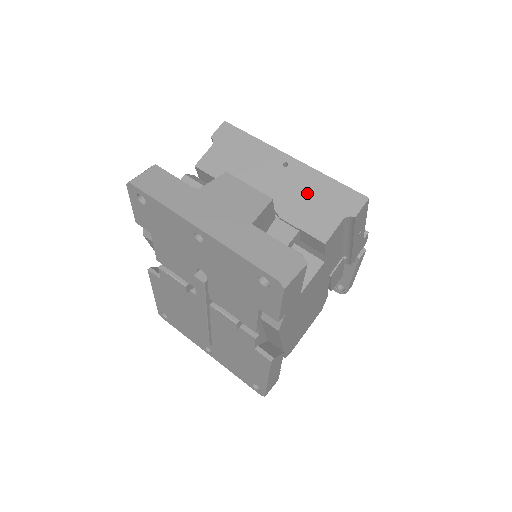
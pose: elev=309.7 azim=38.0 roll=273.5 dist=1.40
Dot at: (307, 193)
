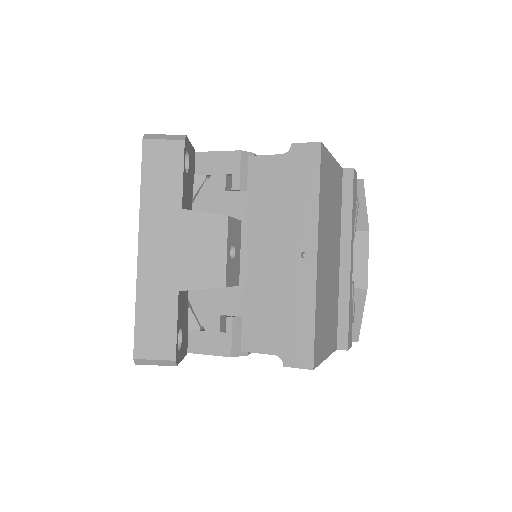
Dot at: (283, 300)
